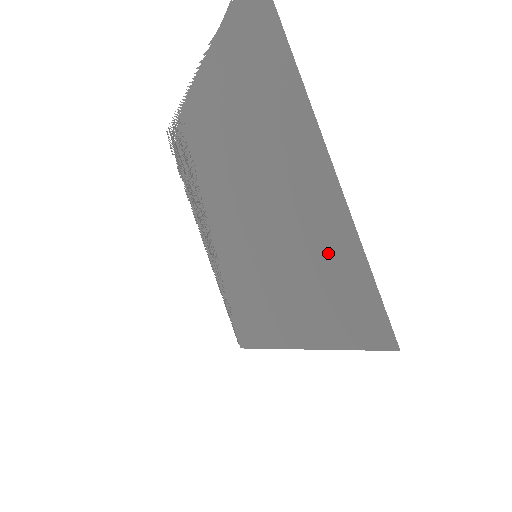
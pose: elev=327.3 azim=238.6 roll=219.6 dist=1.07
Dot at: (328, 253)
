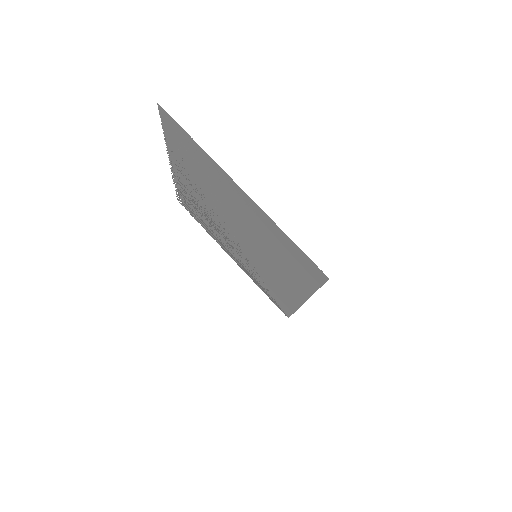
Dot at: (276, 240)
